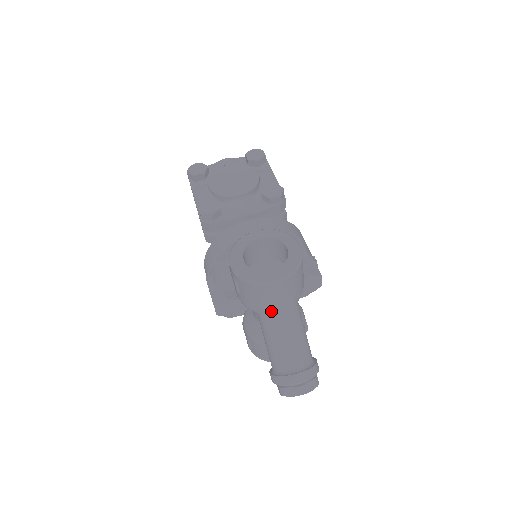
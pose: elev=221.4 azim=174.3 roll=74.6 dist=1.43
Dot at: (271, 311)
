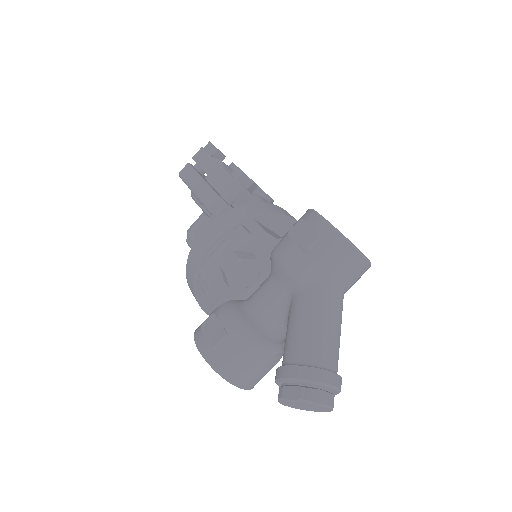
Dot at: (333, 289)
